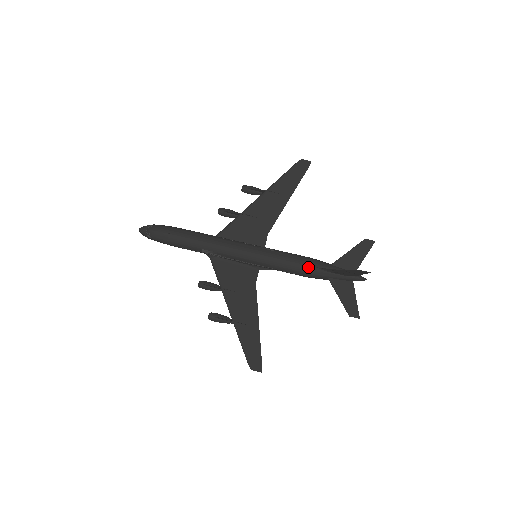
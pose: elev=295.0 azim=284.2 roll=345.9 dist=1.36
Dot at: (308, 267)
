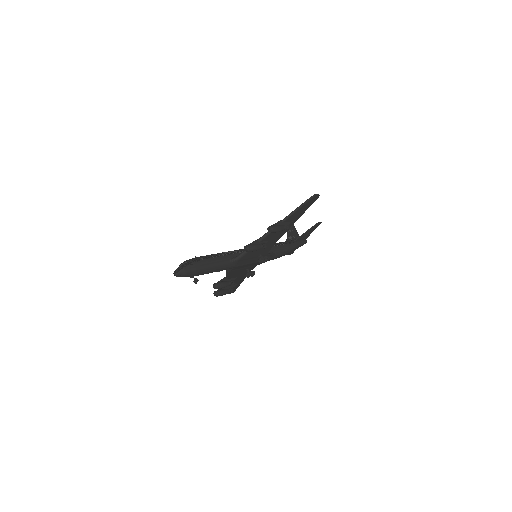
Dot at: occluded
